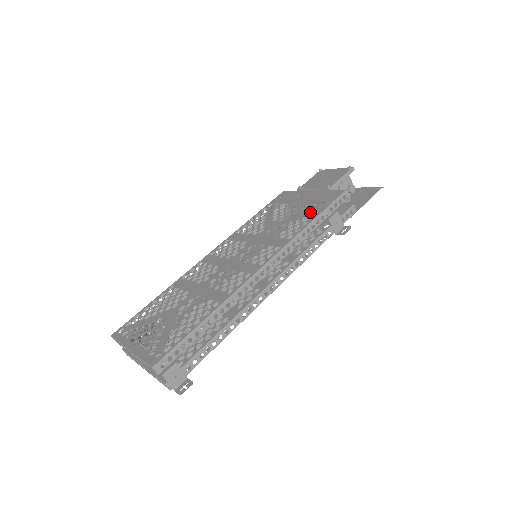
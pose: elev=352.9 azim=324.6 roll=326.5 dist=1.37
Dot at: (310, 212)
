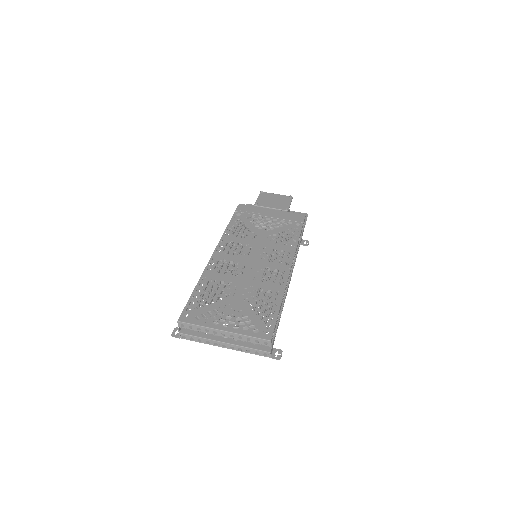
Dot at: (291, 227)
